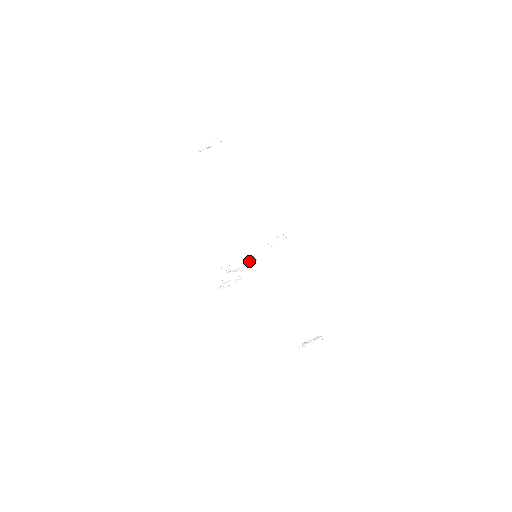
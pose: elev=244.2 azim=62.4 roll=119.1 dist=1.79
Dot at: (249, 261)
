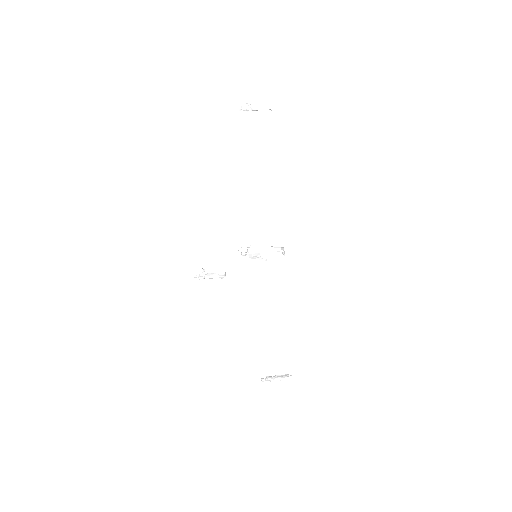
Dot at: (276, 251)
